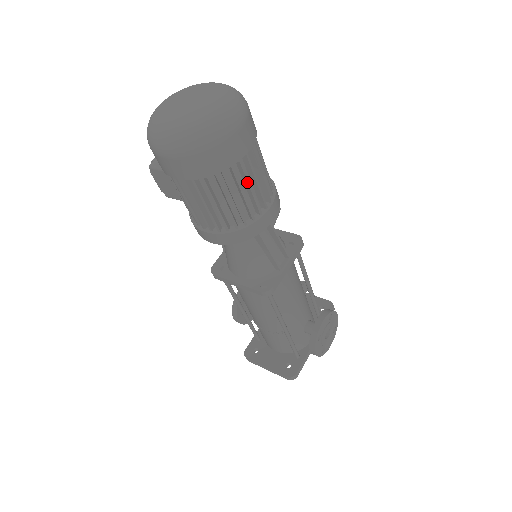
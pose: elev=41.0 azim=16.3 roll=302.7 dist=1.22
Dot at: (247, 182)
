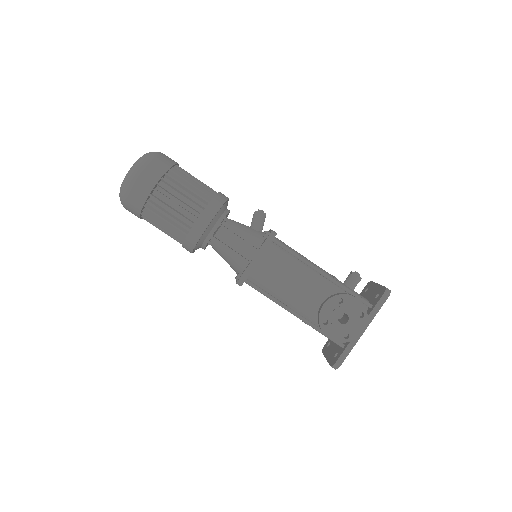
Dot at: (166, 207)
